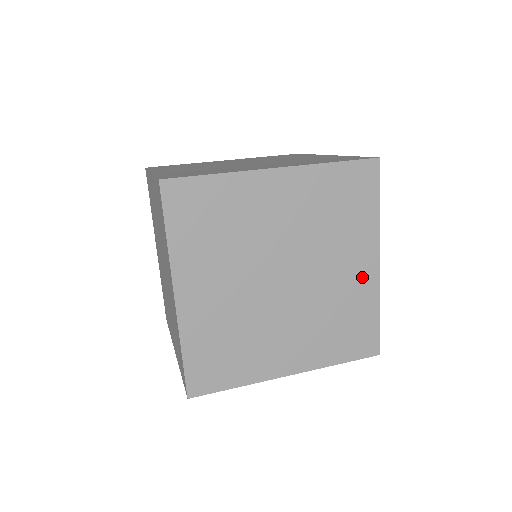
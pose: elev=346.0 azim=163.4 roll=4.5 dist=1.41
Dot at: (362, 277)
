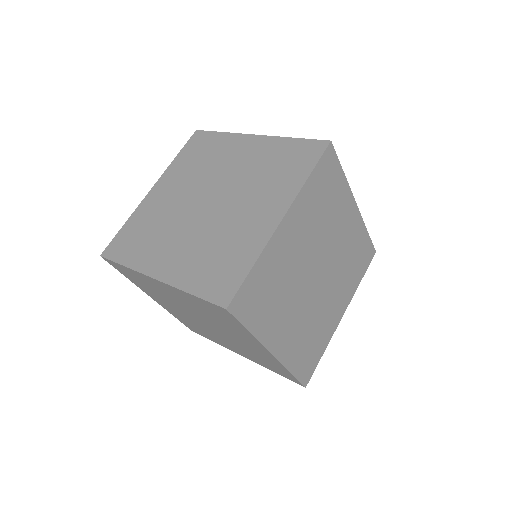
Dot at: (334, 317)
